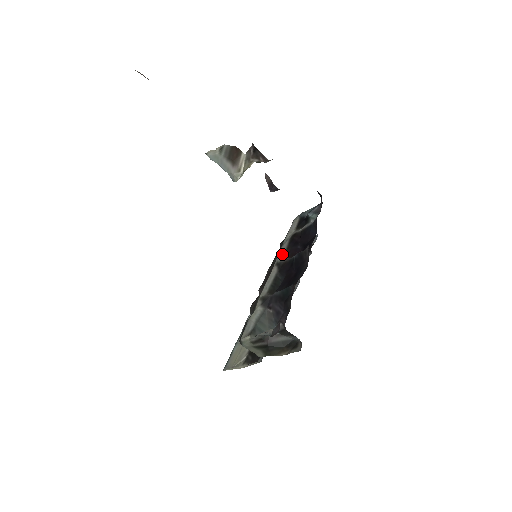
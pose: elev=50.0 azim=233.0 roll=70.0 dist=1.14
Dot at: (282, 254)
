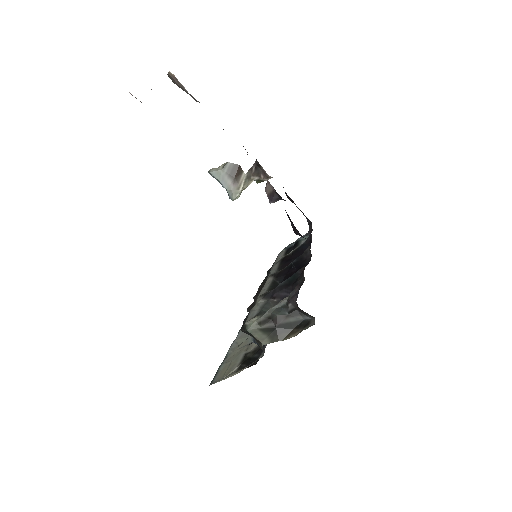
Dot at: (275, 270)
